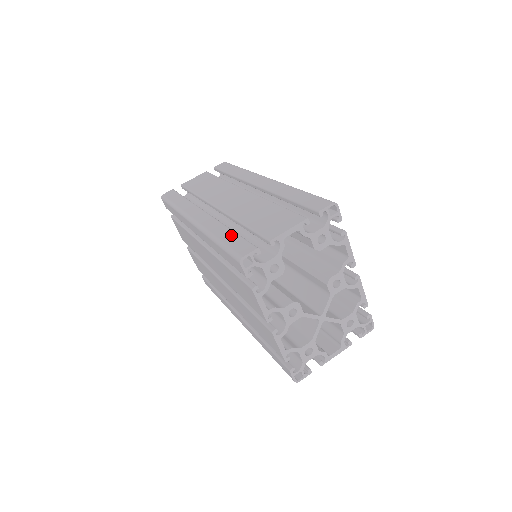
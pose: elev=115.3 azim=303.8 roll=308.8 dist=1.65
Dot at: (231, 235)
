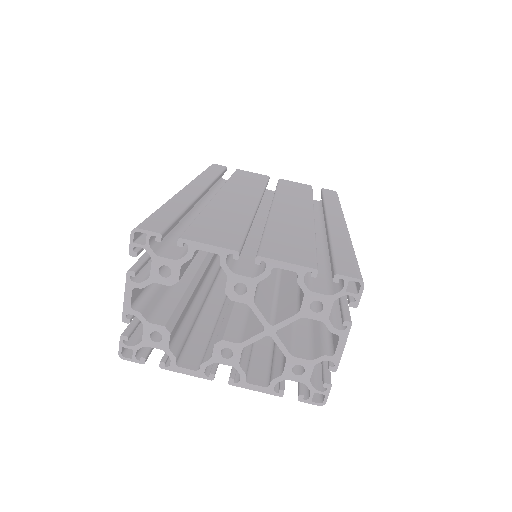
Dot at: occluded
